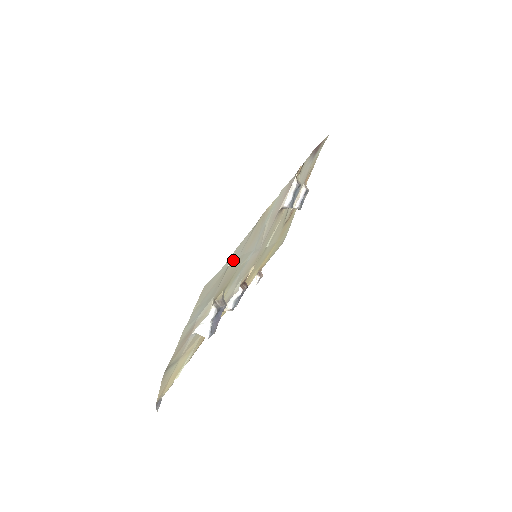
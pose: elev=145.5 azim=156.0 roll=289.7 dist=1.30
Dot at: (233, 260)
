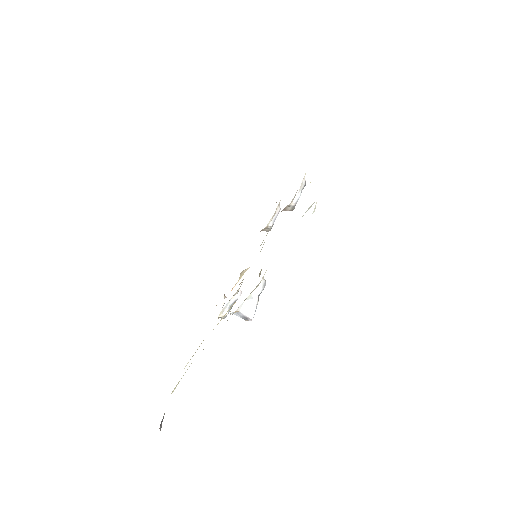
Dot at: occluded
